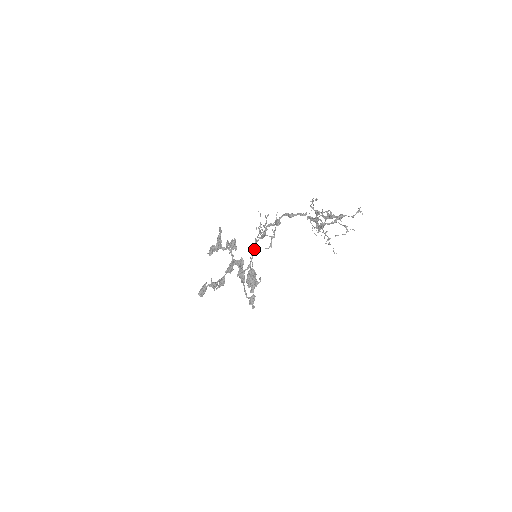
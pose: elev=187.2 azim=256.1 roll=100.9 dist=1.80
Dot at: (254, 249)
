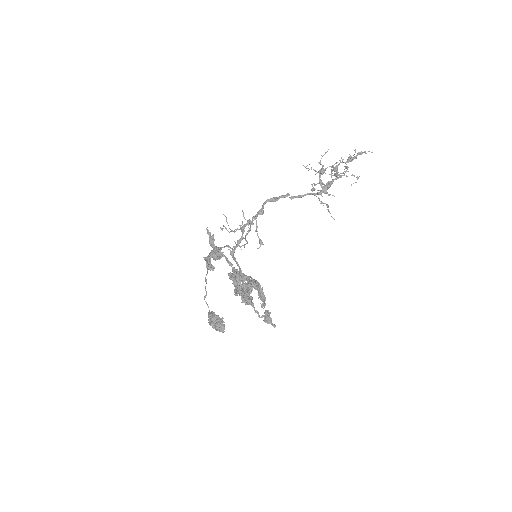
Dot at: occluded
